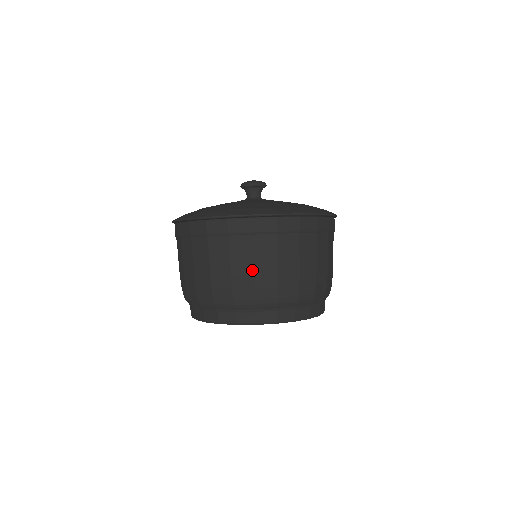
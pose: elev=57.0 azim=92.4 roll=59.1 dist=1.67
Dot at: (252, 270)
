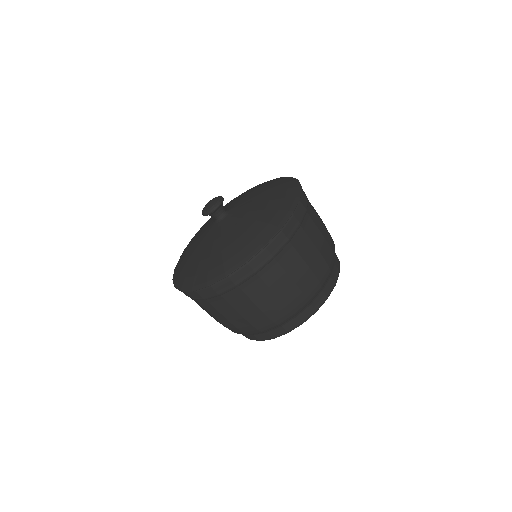
Dot at: (256, 308)
